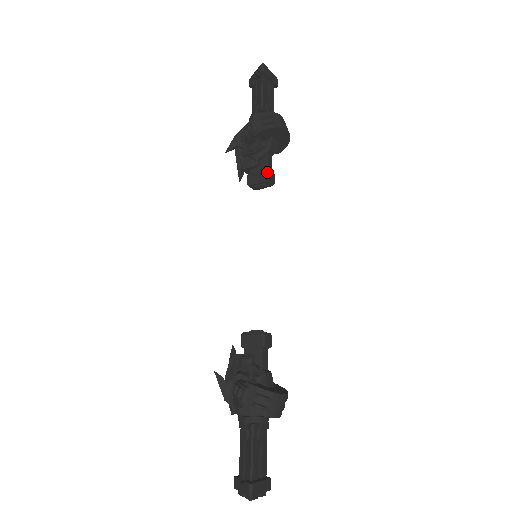
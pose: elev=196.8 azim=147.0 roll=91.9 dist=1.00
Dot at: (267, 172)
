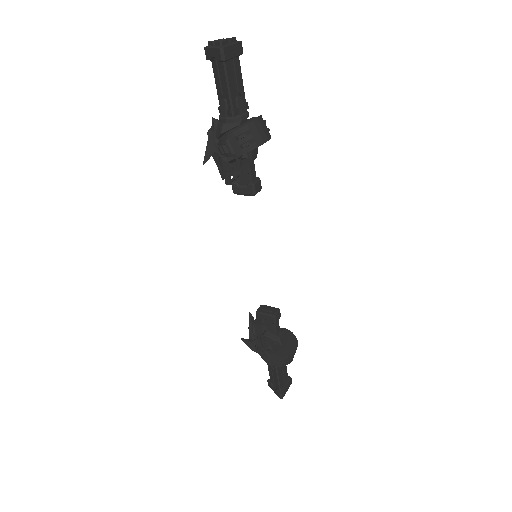
Dot at: (253, 187)
